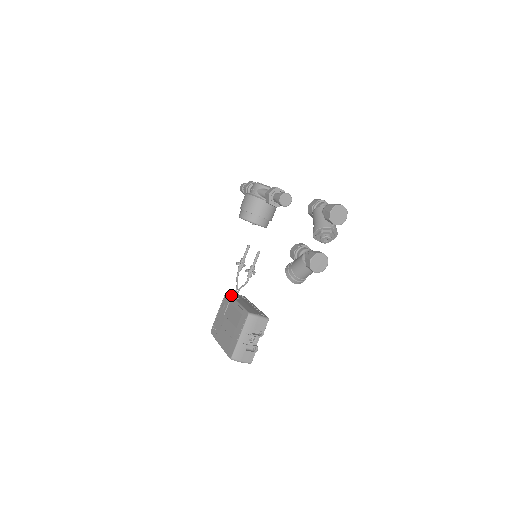
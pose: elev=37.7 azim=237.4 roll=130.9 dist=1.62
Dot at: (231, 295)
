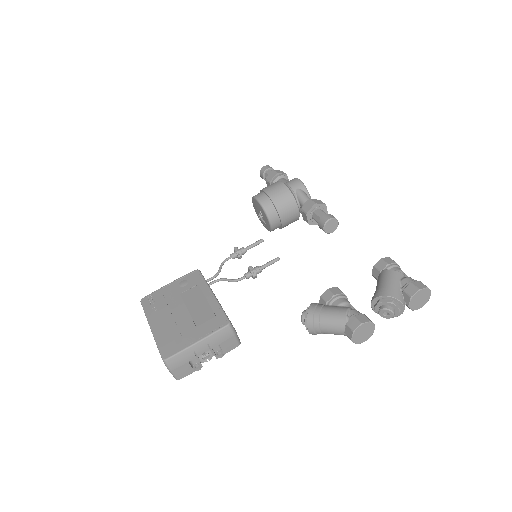
Dot at: occluded
